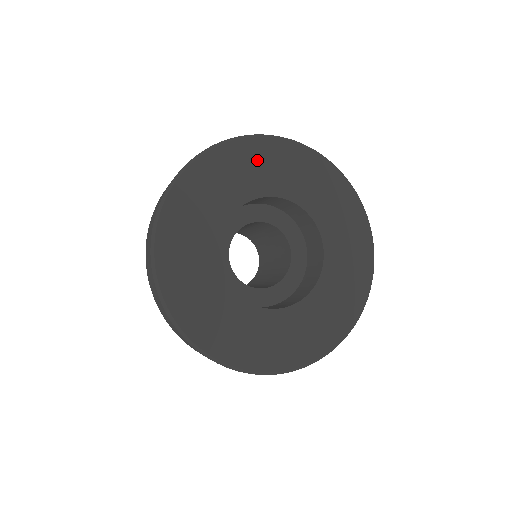
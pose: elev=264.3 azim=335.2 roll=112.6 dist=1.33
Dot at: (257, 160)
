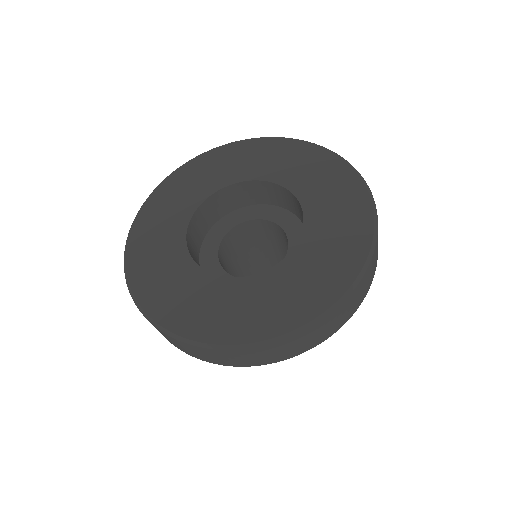
Dot at: (315, 166)
